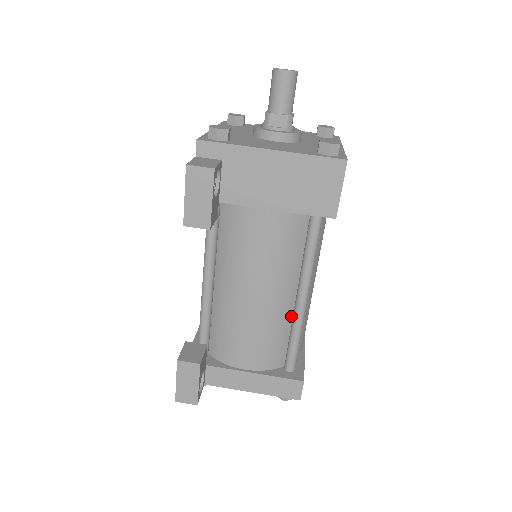
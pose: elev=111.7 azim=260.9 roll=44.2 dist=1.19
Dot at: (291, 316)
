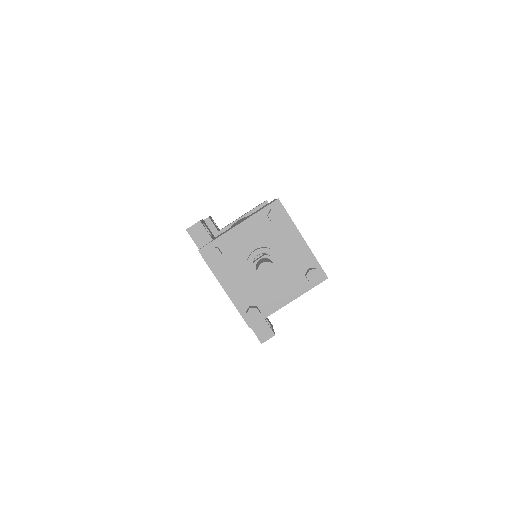
Dot at: occluded
